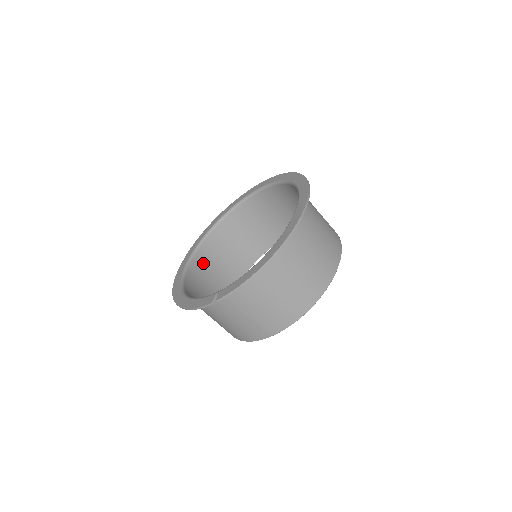
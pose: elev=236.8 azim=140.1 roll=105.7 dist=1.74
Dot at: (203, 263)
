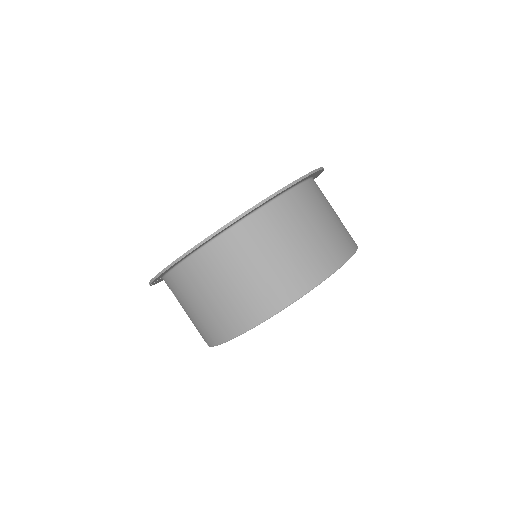
Dot at: occluded
